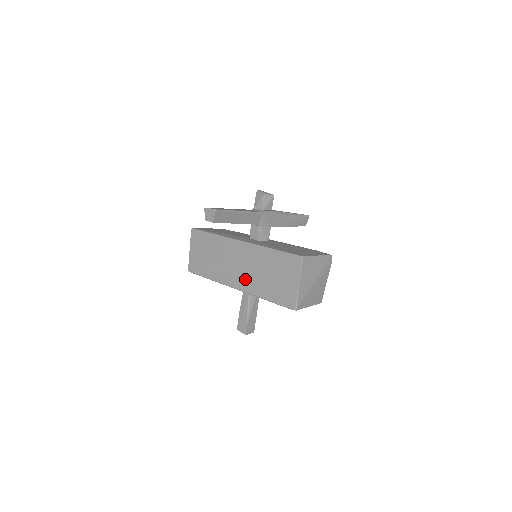
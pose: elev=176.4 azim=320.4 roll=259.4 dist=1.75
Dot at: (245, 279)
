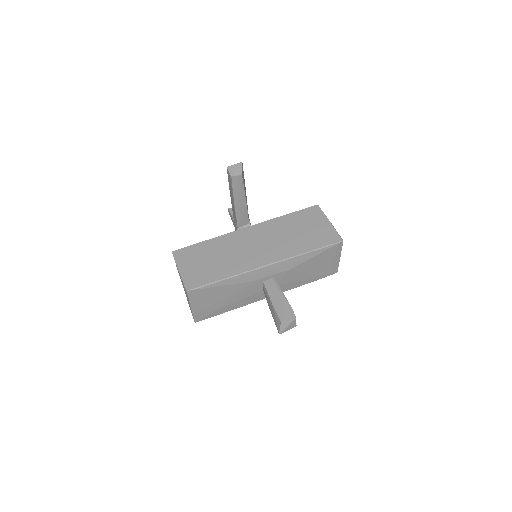
Dot at: (272, 251)
